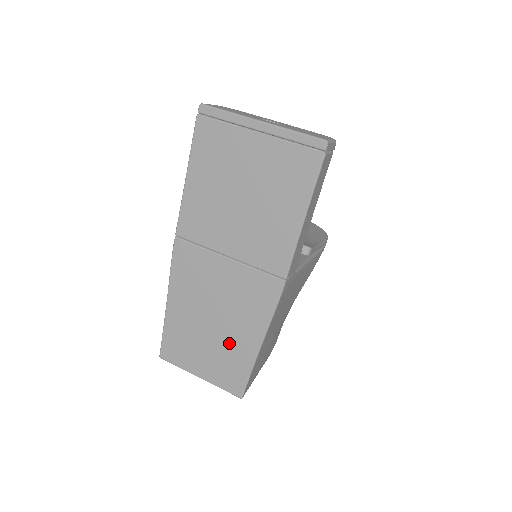
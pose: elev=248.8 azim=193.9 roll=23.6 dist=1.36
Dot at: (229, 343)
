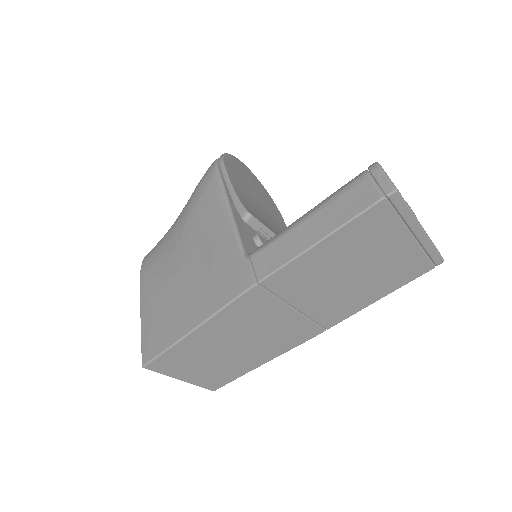
Dot at: (237, 361)
